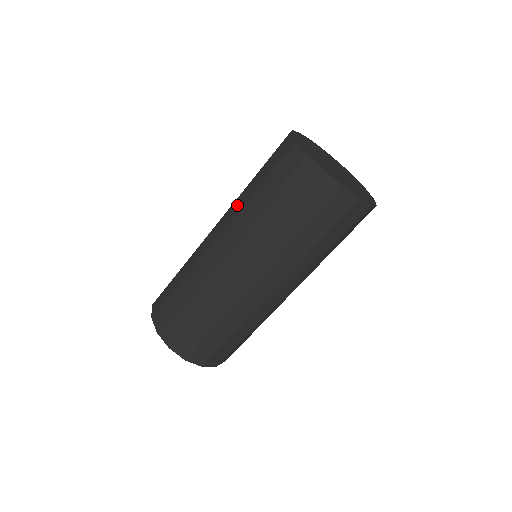
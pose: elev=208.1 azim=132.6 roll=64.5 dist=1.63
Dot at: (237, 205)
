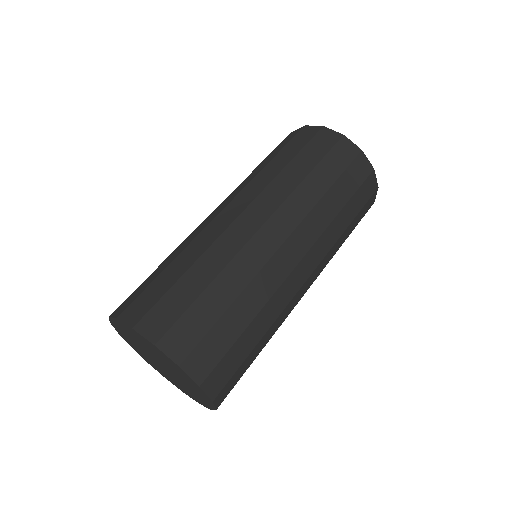
Dot at: occluded
